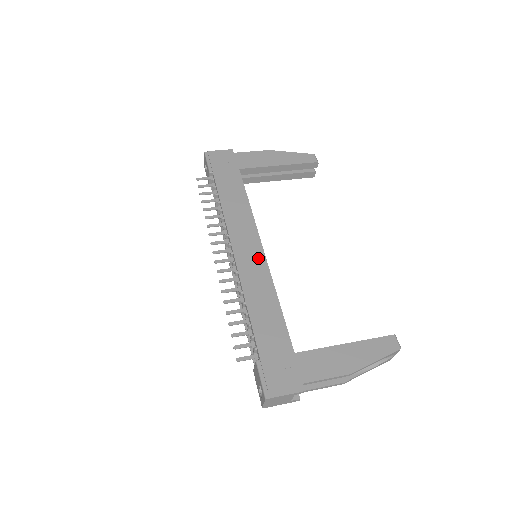
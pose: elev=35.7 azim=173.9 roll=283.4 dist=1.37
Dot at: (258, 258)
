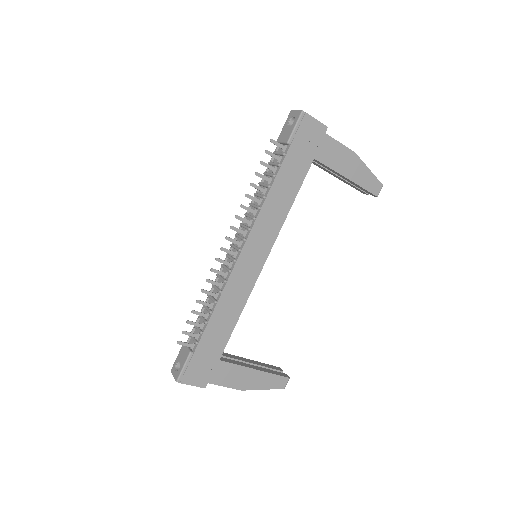
Dot at: (255, 269)
